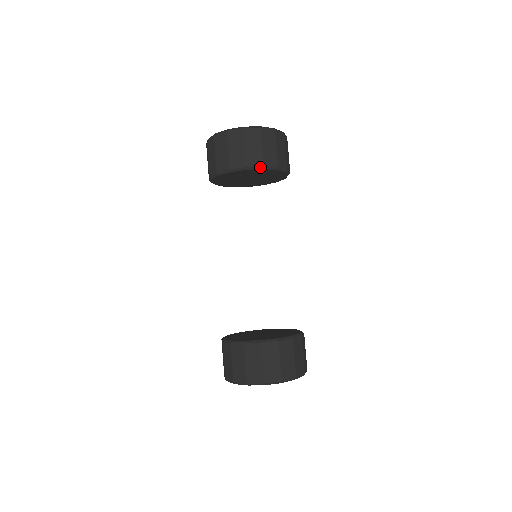
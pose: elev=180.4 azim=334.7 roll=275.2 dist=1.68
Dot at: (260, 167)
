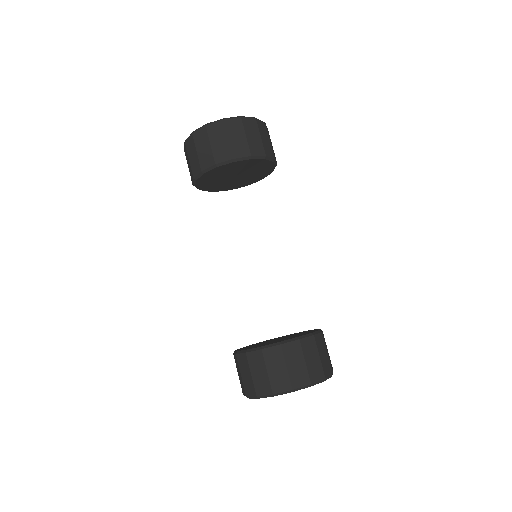
Dot at: (213, 166)
